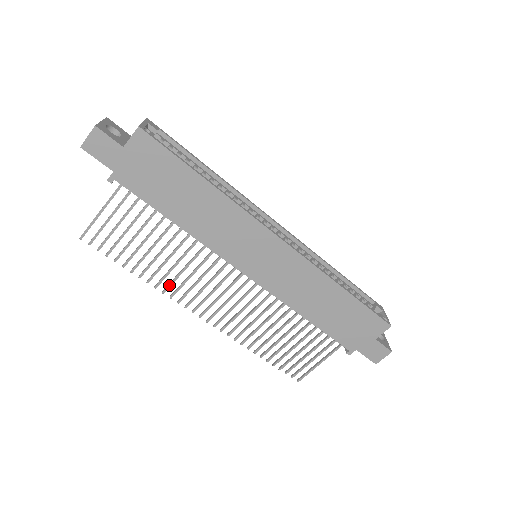
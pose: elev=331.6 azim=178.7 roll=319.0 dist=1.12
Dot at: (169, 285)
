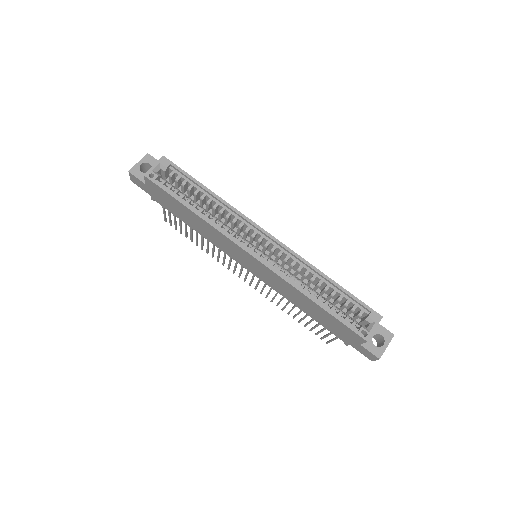
Dot at: (217, 258)
